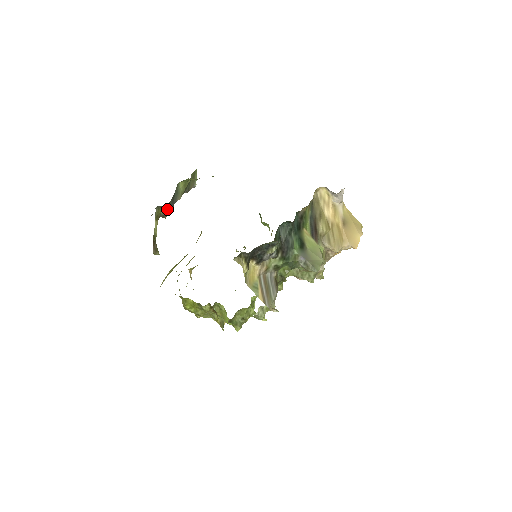
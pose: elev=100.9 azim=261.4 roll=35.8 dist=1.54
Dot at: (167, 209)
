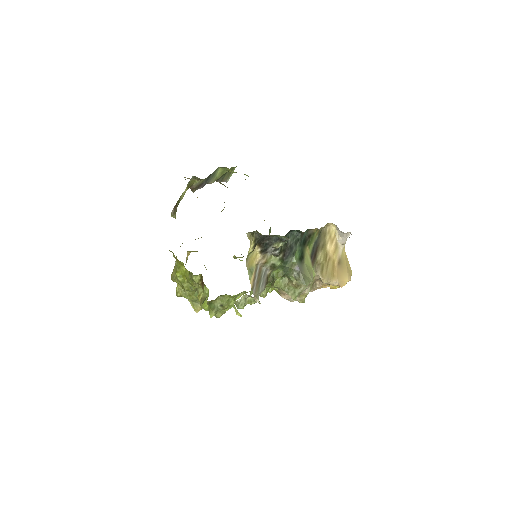
Dot at: (199, 184)
